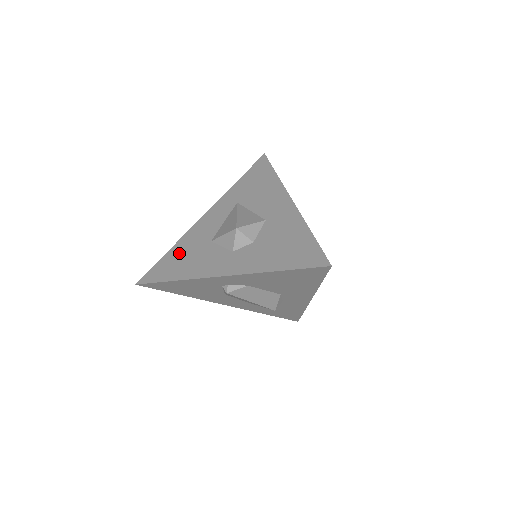
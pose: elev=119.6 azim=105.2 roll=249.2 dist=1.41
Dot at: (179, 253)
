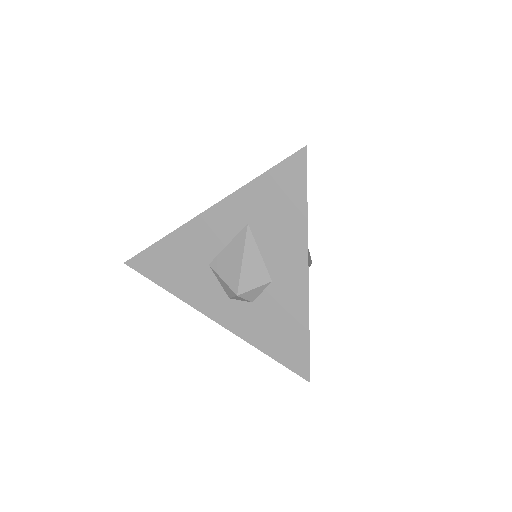
Dot at: (172, 255)
